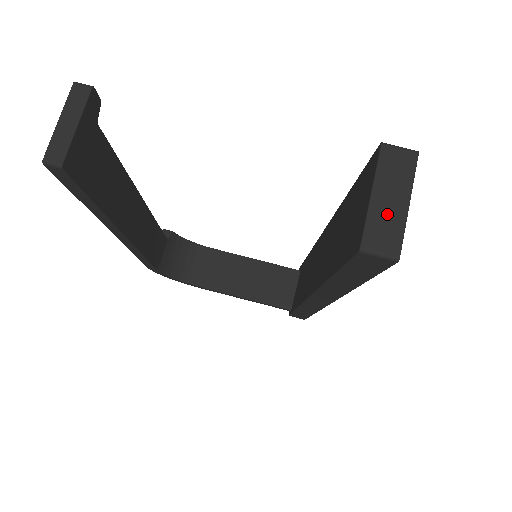
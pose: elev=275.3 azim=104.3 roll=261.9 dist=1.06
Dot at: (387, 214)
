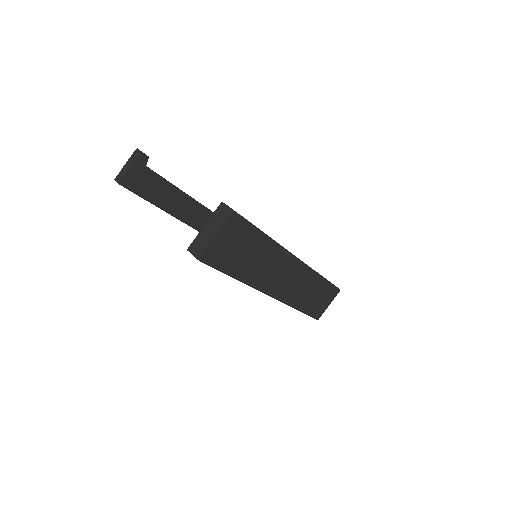
Dot at: (205, 237)
